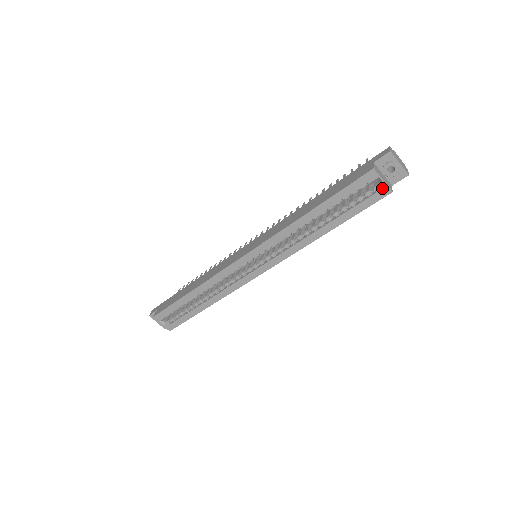
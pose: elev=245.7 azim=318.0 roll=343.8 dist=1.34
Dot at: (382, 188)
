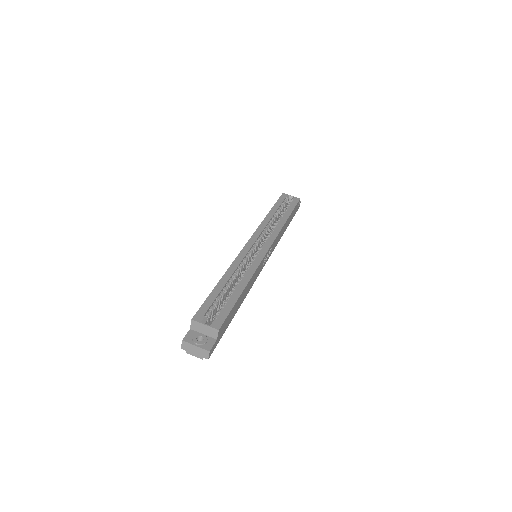
Dot at: (294, 198)
